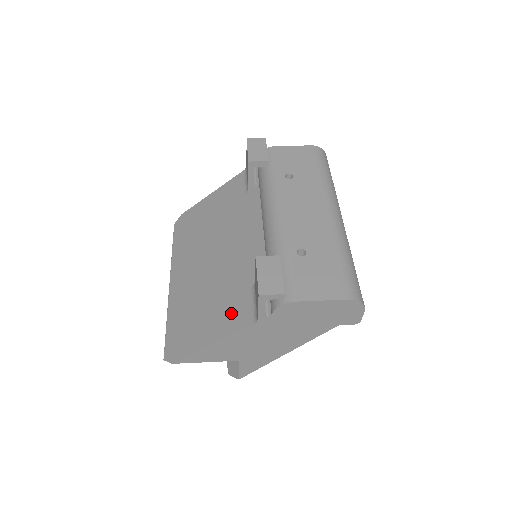
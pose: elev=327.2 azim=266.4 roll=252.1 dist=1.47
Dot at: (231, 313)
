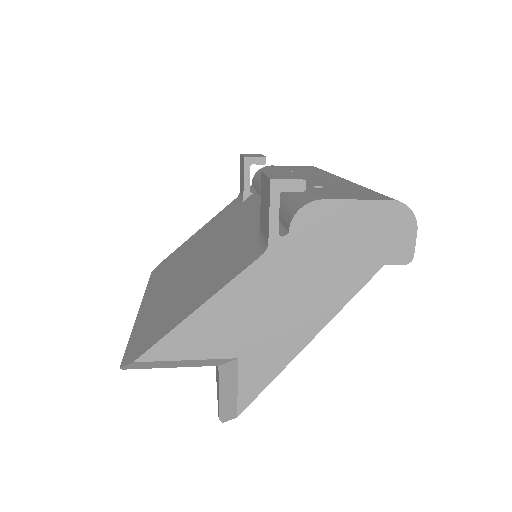
Dot at: (228, 269)
